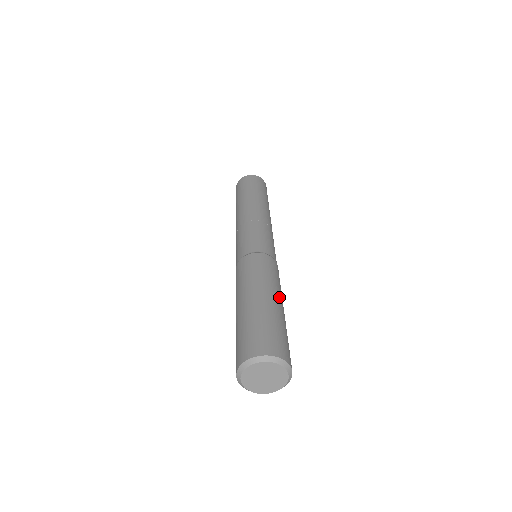
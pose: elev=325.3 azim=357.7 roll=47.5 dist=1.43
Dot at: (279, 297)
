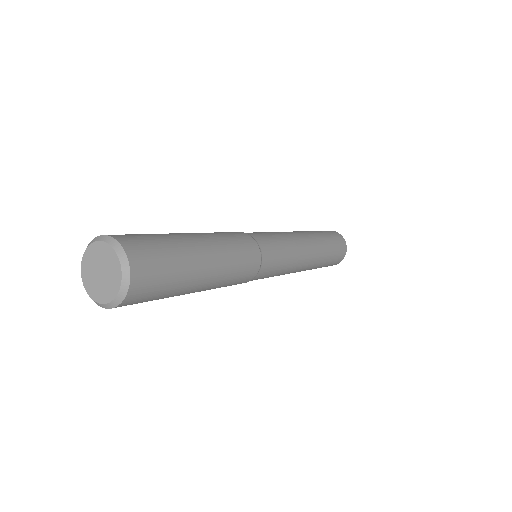
Dot at: (202, 236)
